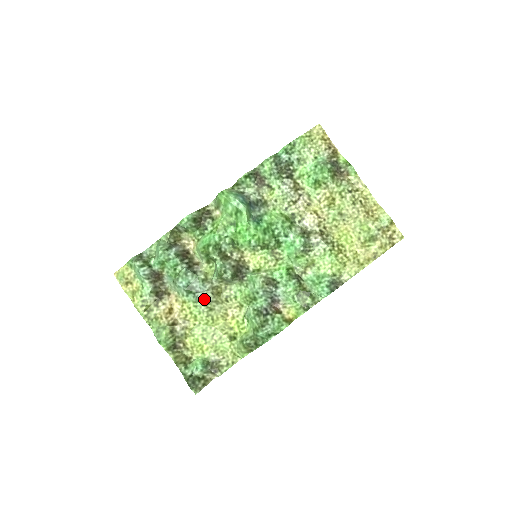
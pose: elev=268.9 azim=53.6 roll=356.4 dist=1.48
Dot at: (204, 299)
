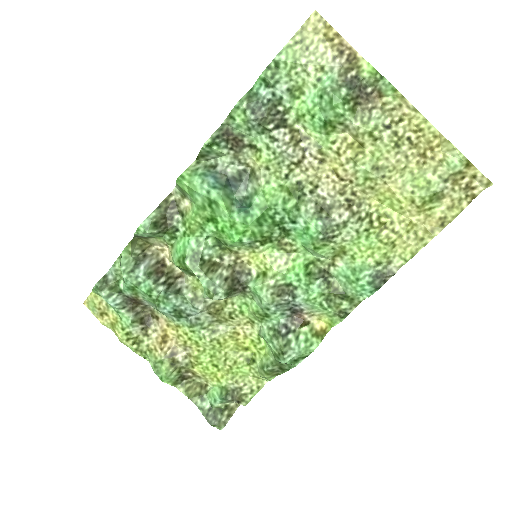
Dot at: (201, 321)
